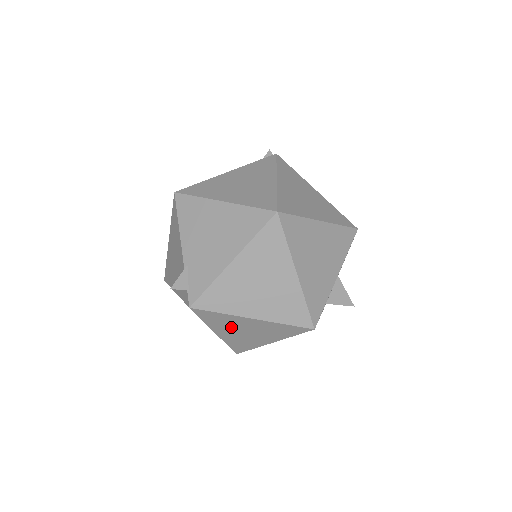
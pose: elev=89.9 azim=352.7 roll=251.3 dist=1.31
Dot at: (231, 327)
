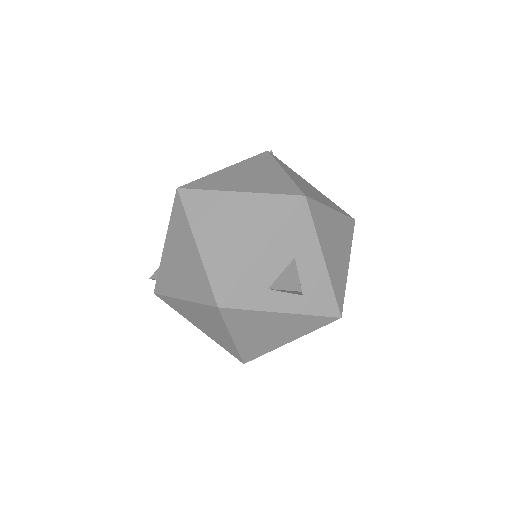
Dot at: (192, 317)
